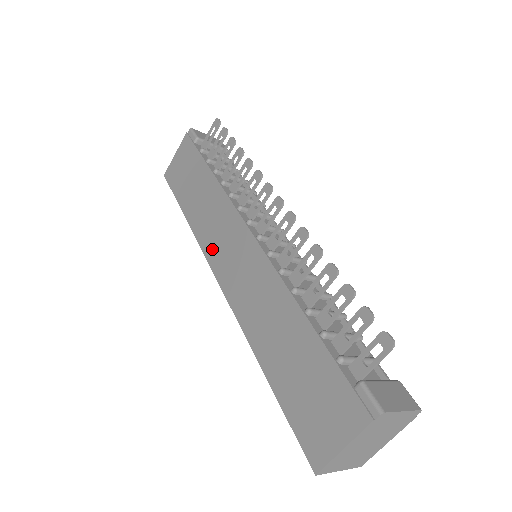
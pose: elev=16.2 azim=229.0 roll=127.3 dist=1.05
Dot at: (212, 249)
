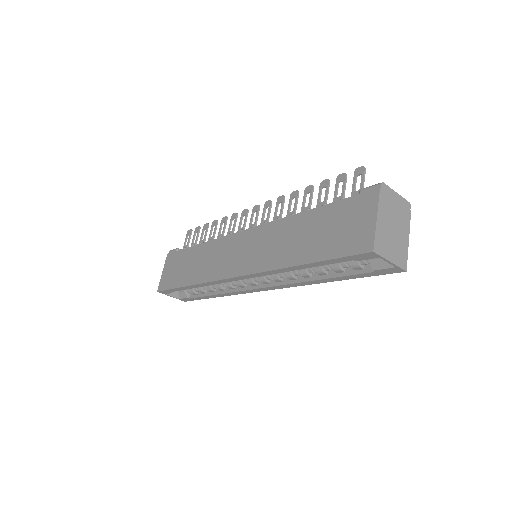
Dot at: (221, 270)
